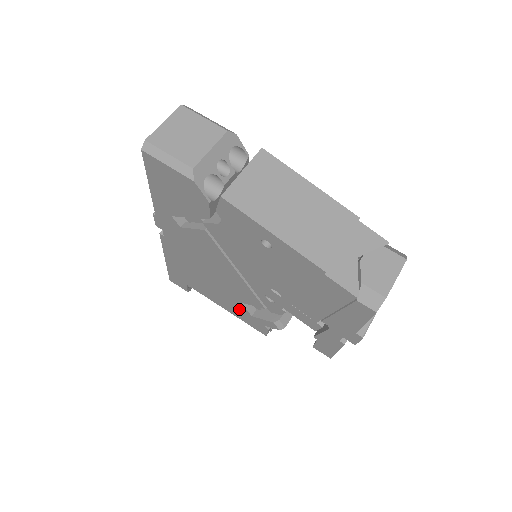
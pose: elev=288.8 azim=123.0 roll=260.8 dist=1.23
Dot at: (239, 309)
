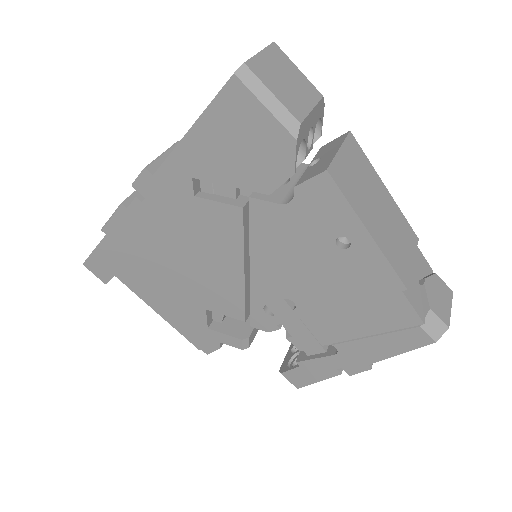
Dot at: (192, 317)
